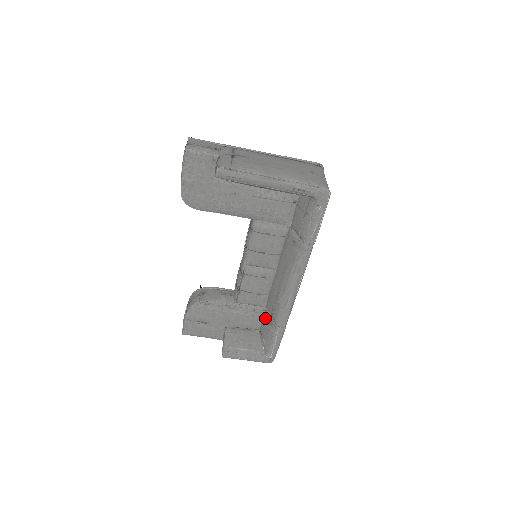
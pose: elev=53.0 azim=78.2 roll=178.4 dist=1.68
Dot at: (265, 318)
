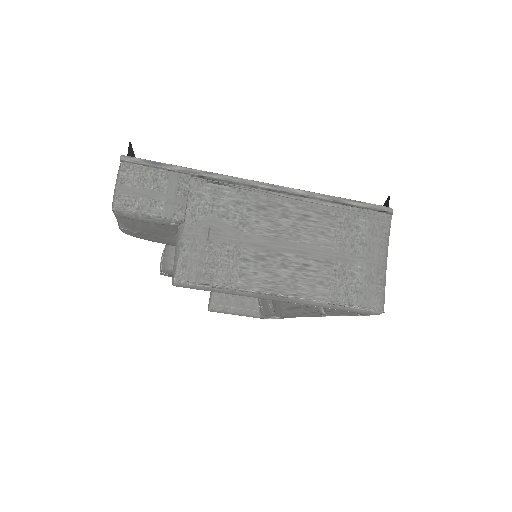
Dot at: occluded
